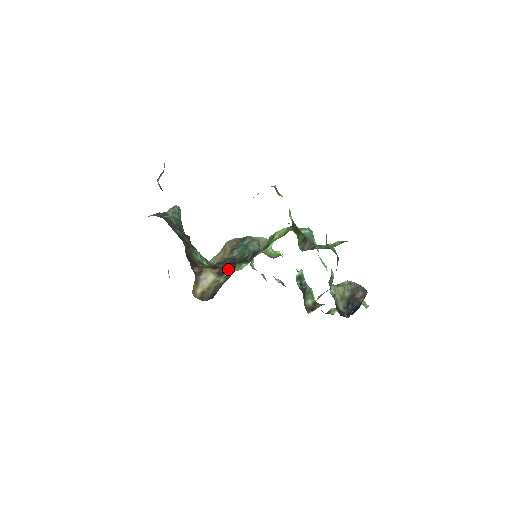
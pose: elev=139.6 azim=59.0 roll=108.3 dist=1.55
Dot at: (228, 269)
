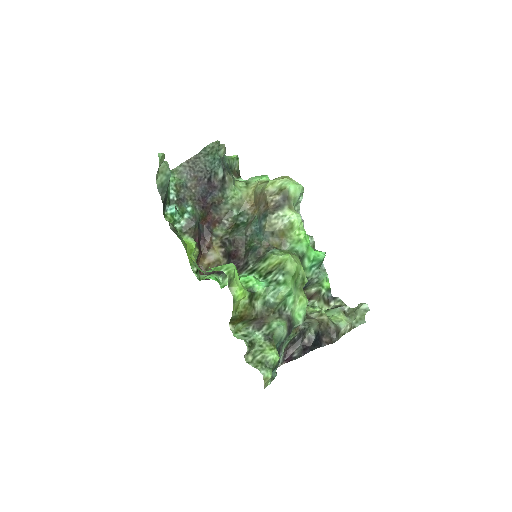
Dot at: (228, 258)
